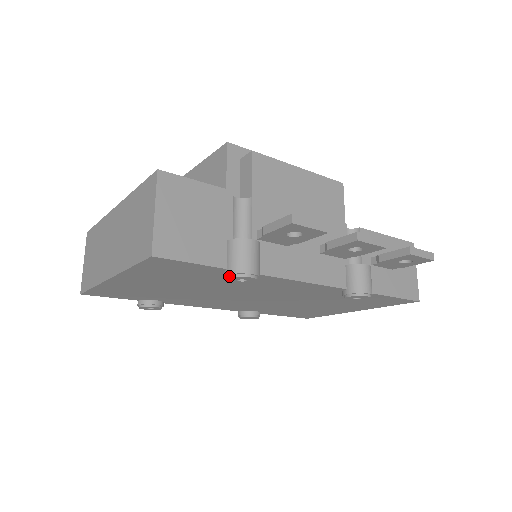
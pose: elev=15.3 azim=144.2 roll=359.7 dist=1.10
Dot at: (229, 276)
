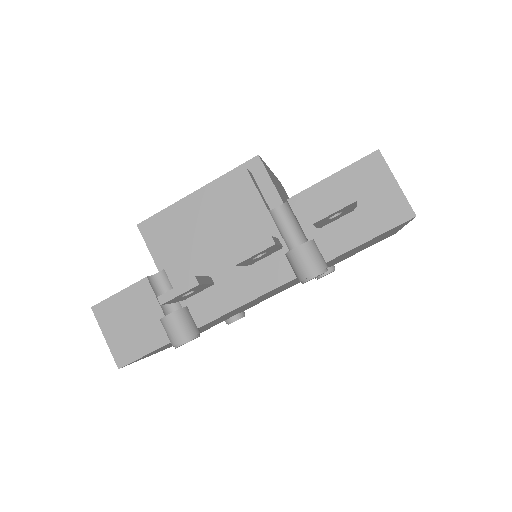
Dot at: (175, 347)
